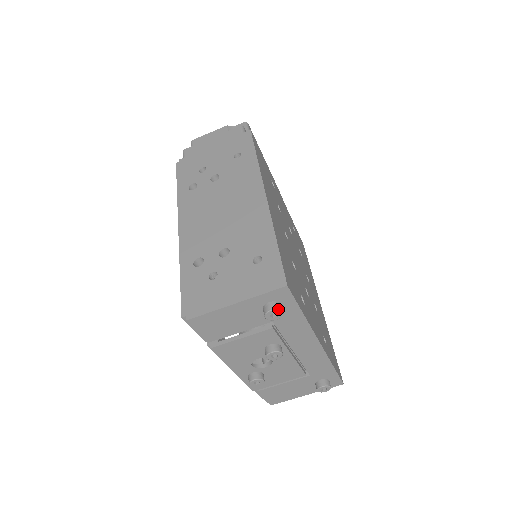
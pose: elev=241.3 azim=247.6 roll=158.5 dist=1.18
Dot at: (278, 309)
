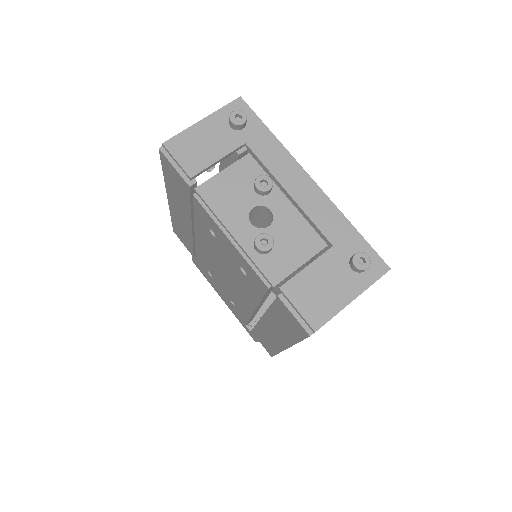
Dot at: (239, 110)
